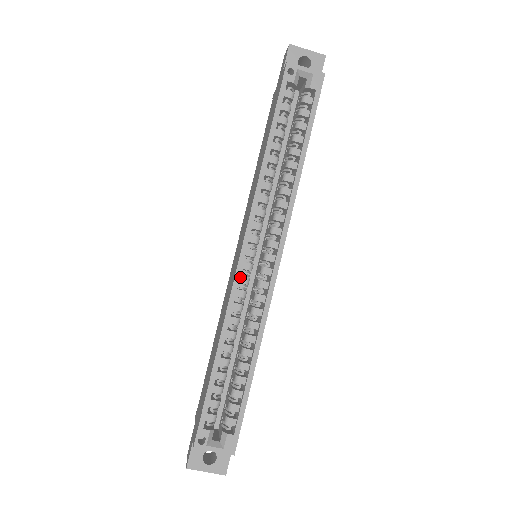
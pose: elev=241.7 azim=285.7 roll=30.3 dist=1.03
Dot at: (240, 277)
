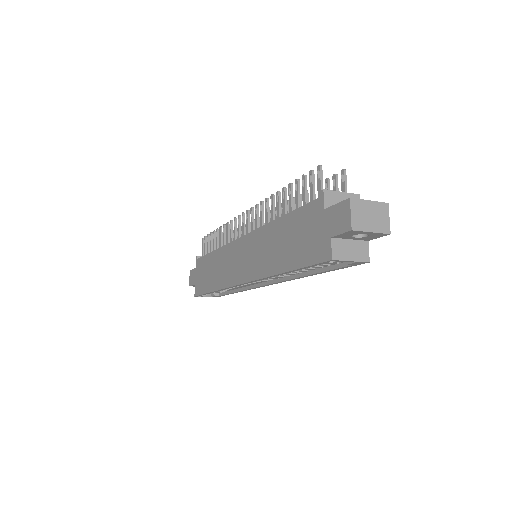
Dot at: occluded
